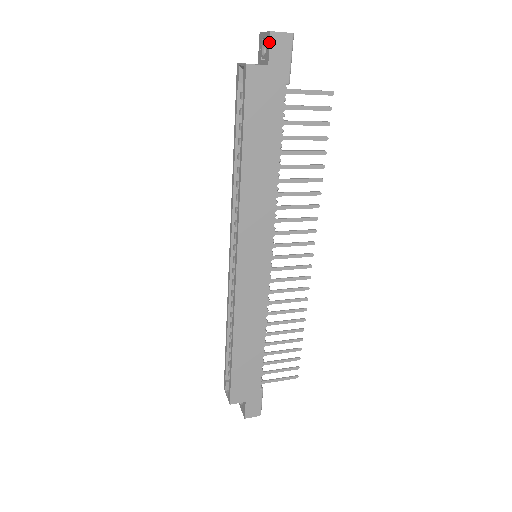
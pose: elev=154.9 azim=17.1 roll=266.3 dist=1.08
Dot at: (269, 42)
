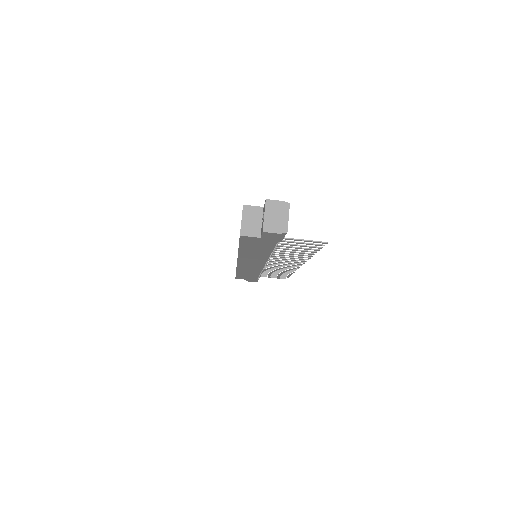
Dot at: (262, 233)
